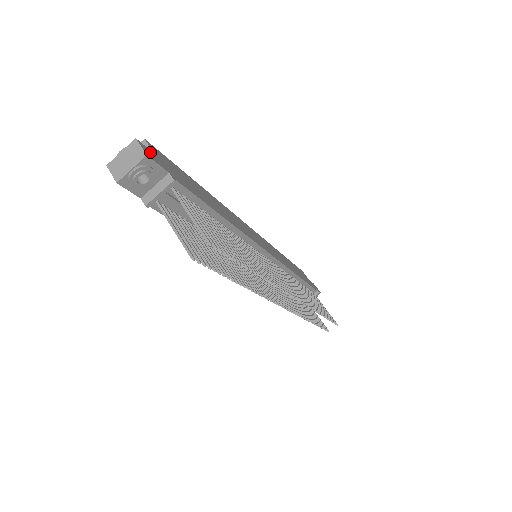
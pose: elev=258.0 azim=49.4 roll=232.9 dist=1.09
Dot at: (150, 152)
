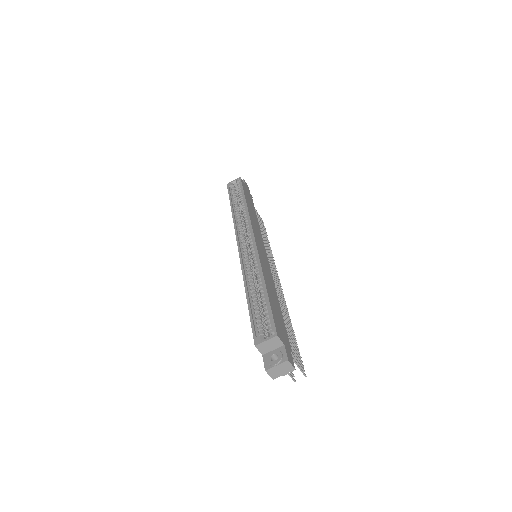
Dot at: (288, 354)
